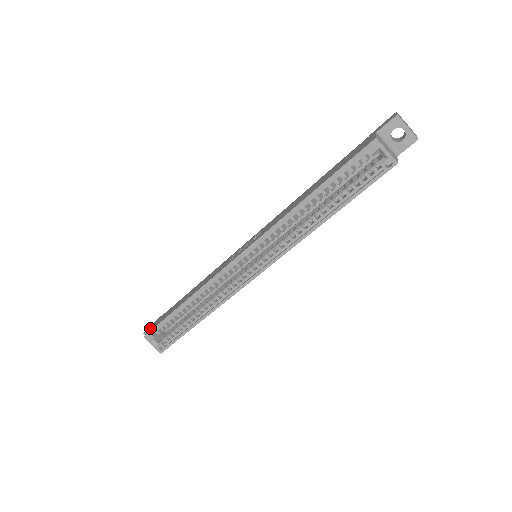
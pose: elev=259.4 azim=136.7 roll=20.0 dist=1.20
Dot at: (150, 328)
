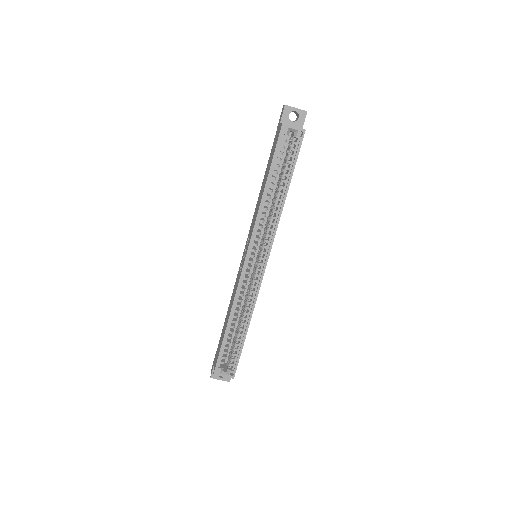
Dot at: occluded
